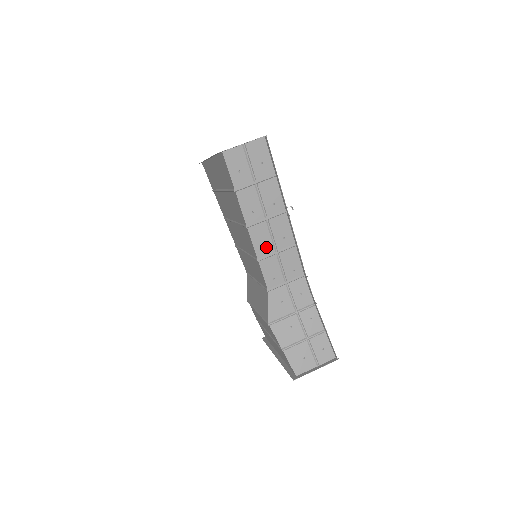
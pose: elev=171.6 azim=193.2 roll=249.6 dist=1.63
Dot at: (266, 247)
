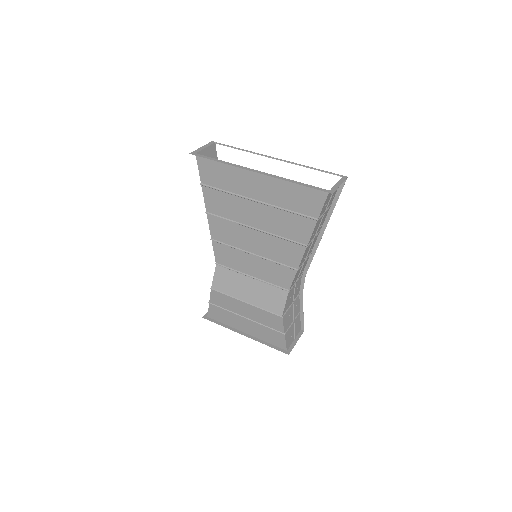
Dot at: (304, 259)
